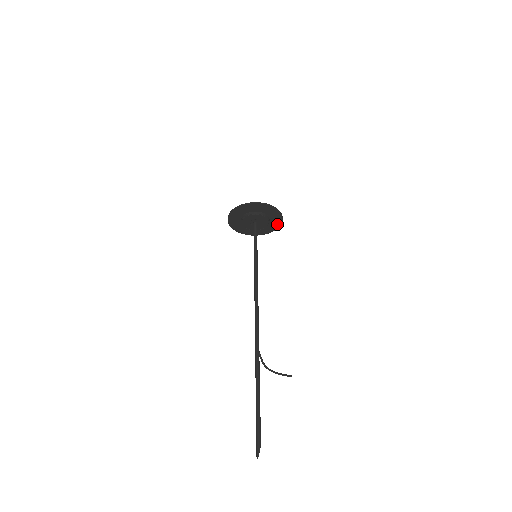
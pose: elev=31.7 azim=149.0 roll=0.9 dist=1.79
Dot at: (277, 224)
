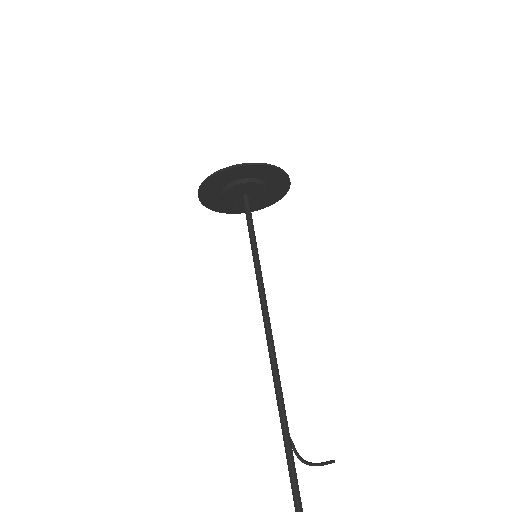
Dot at: (276, 197)
